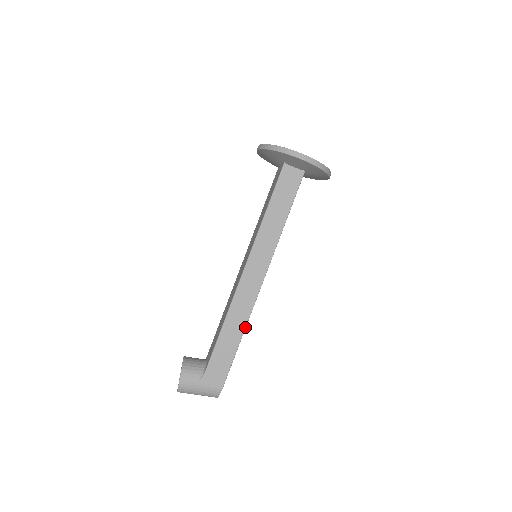
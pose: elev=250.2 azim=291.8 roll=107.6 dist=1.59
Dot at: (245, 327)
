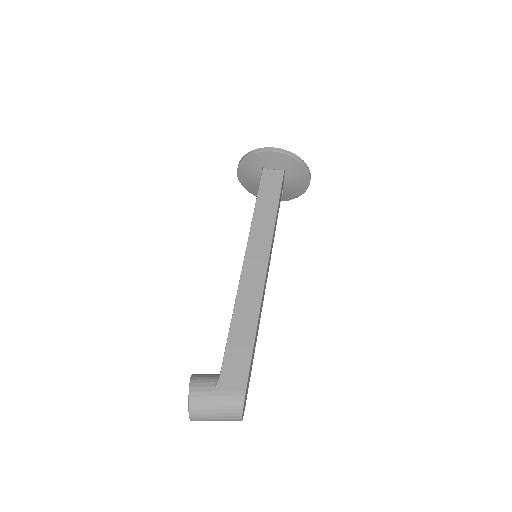
Dot at: (258, 317)
